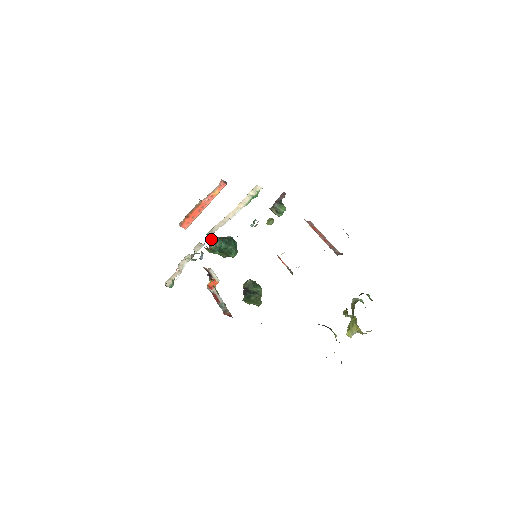
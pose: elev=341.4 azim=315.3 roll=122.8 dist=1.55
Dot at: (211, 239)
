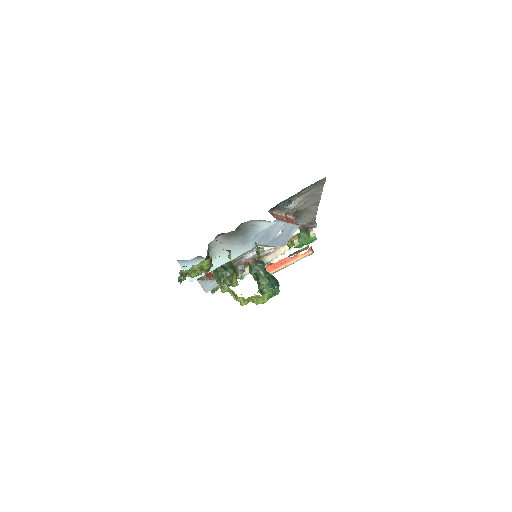
Dot at: (258, 261)
